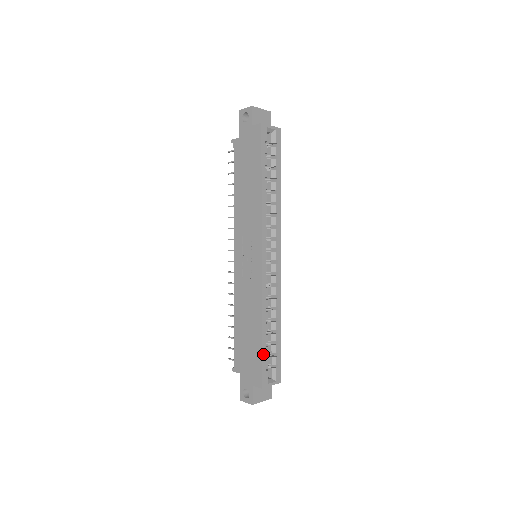
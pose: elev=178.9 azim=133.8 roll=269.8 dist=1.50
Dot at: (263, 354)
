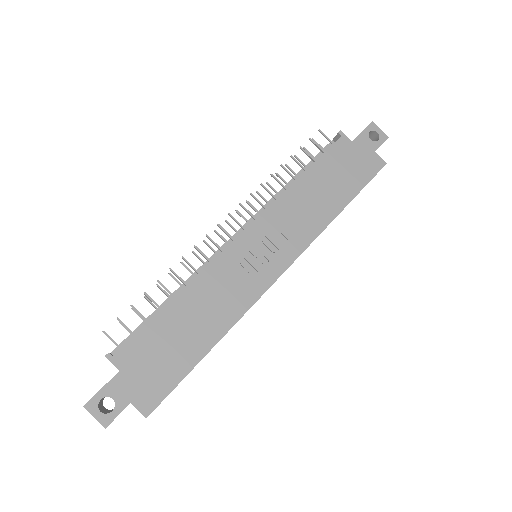
Dot at: (185, 376)
